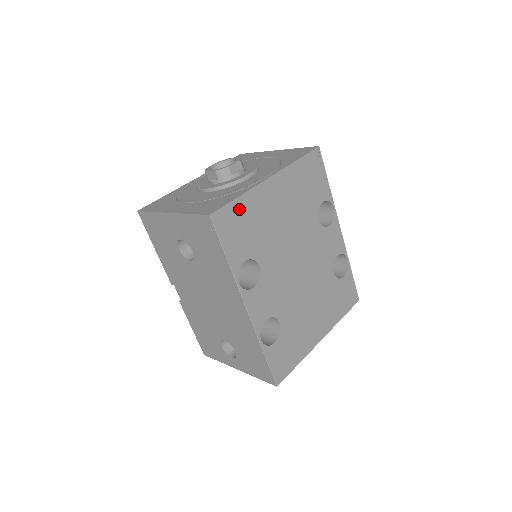
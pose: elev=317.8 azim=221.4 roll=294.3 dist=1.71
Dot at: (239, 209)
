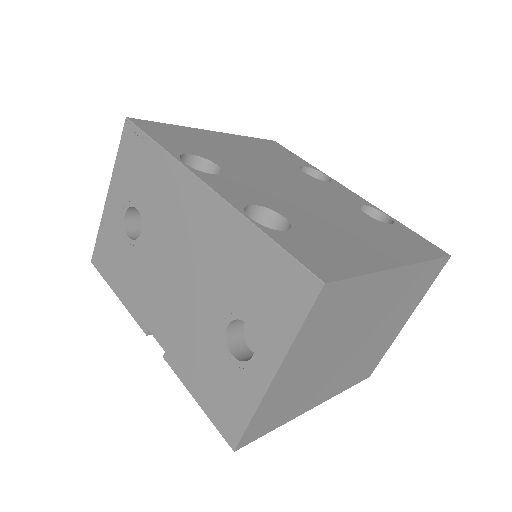
Dot at: (171, 129)
